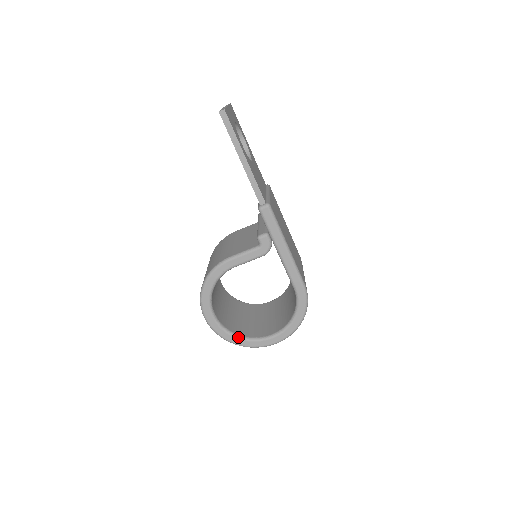
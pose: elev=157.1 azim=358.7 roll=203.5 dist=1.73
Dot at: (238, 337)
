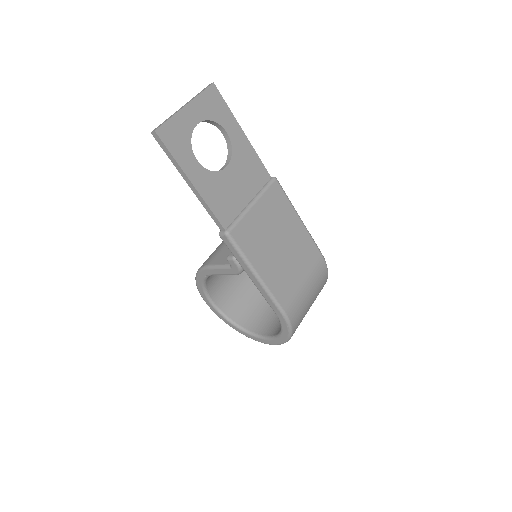
Dot at: (237, 327)
